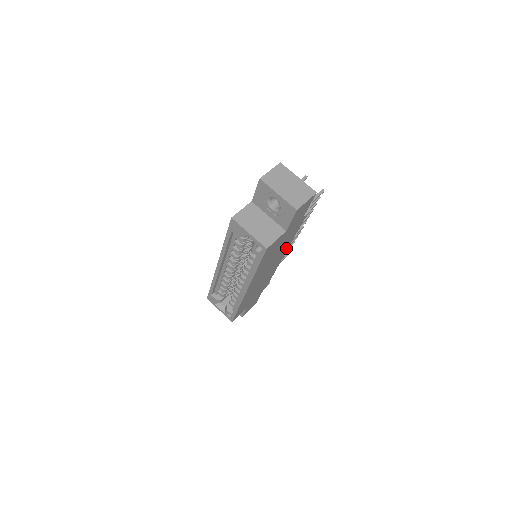
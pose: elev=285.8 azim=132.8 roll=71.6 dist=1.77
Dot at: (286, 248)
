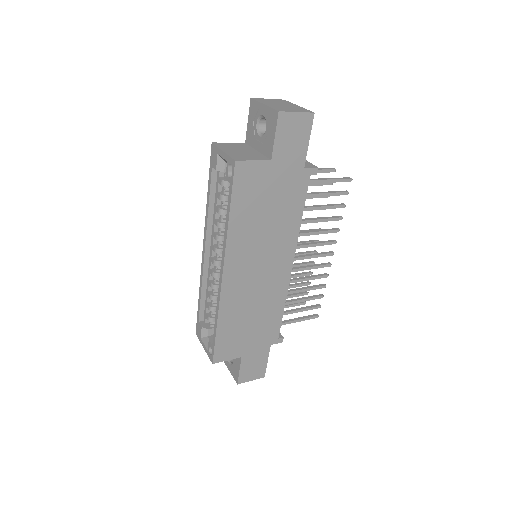
Dot at: (291, 240)
